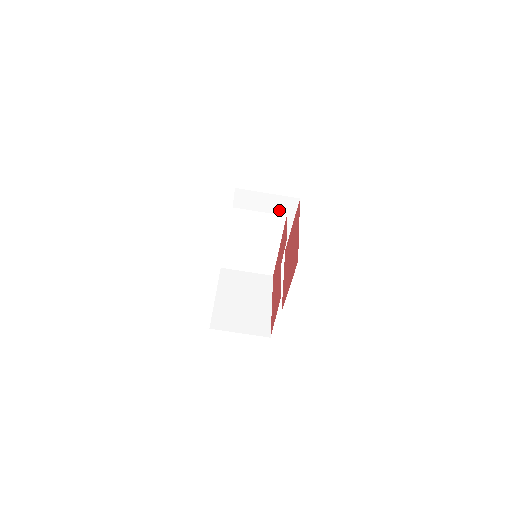
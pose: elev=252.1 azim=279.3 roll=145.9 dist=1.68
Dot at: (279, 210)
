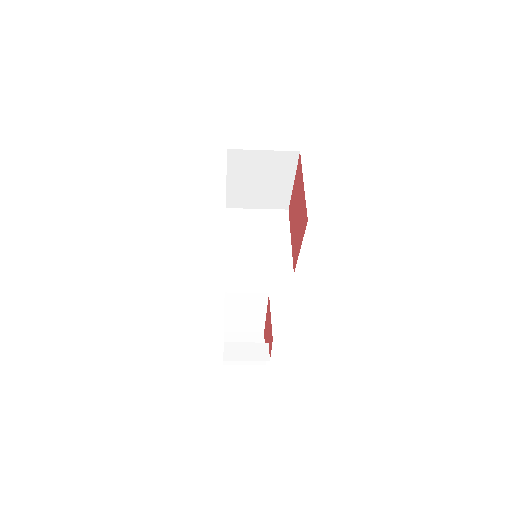
Dot at: occluded
